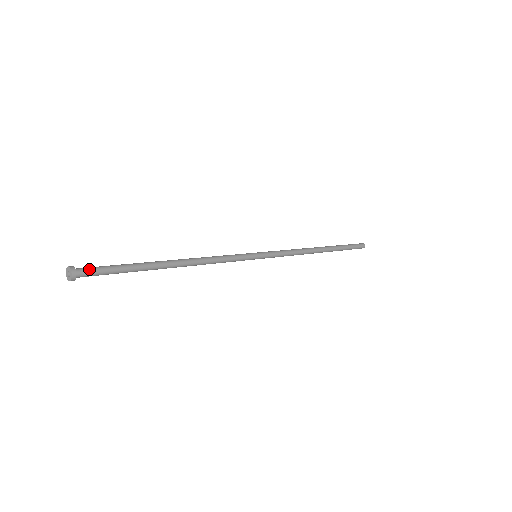
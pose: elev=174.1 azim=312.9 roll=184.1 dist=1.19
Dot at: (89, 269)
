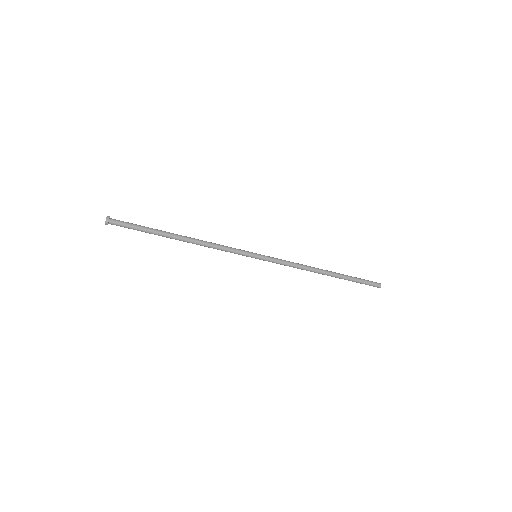
Dot at: (119, 220)
